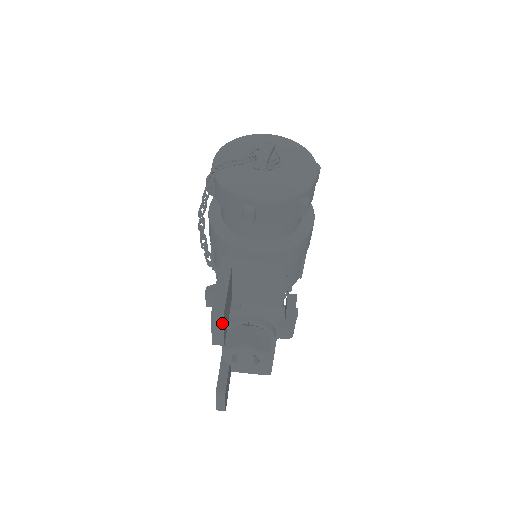
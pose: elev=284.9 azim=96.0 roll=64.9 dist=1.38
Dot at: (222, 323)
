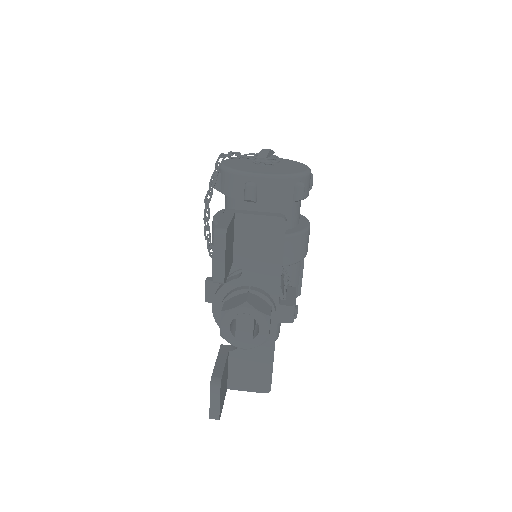
Dot at: (224, 241)
